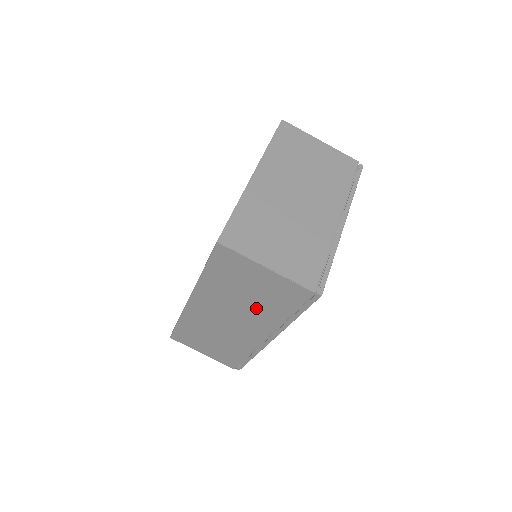
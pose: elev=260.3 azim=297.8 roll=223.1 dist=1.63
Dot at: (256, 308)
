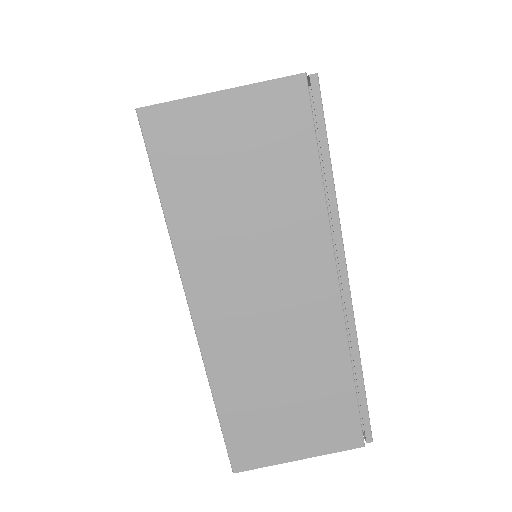
Dot at: (274, 213)
